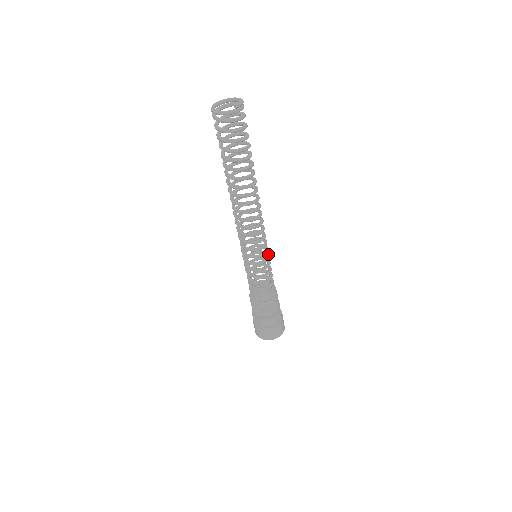
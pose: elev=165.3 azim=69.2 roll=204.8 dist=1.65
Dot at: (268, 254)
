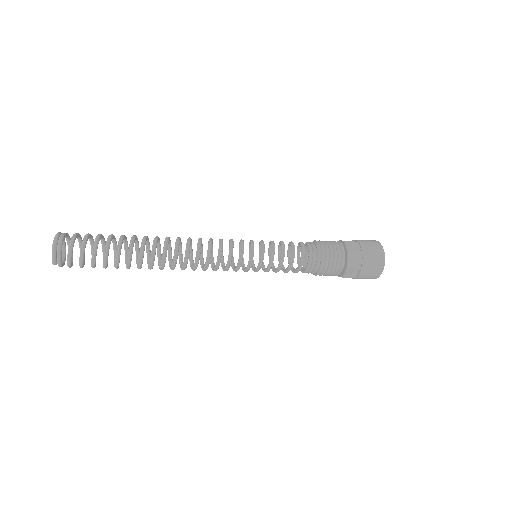
Dot at: (260, 256)
